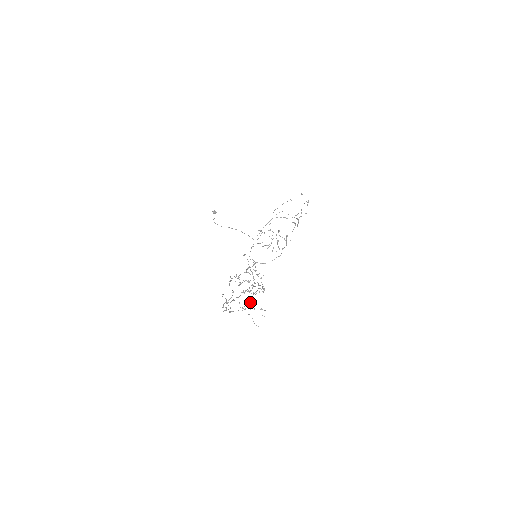
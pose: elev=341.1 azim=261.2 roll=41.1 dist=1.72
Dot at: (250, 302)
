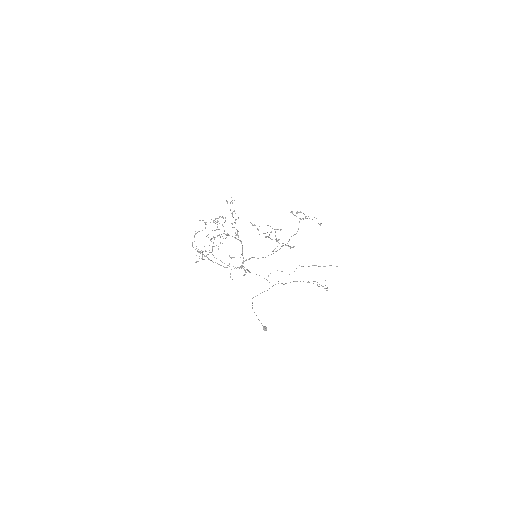
Dot at: occluded
